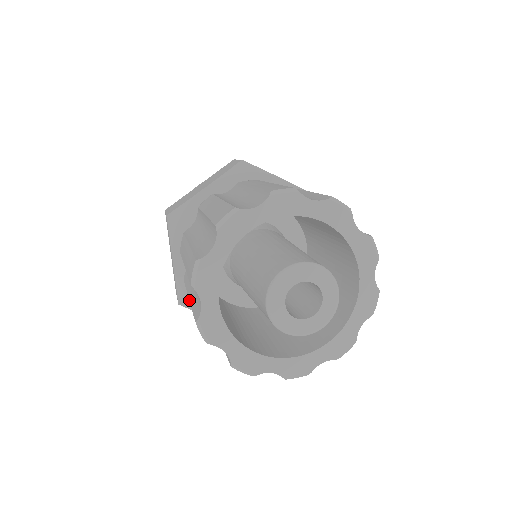
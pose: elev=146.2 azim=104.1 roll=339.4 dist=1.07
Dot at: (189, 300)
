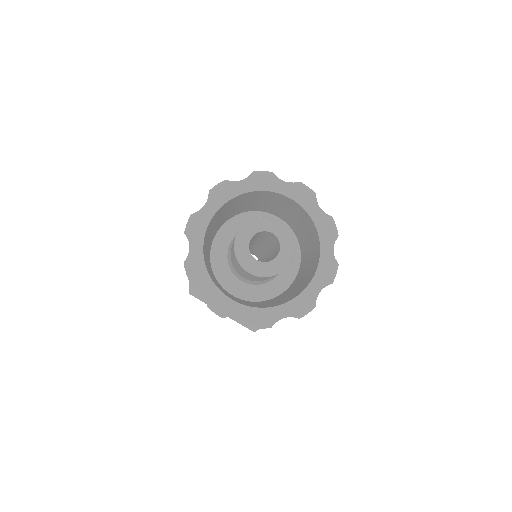
Dot at: occluded
